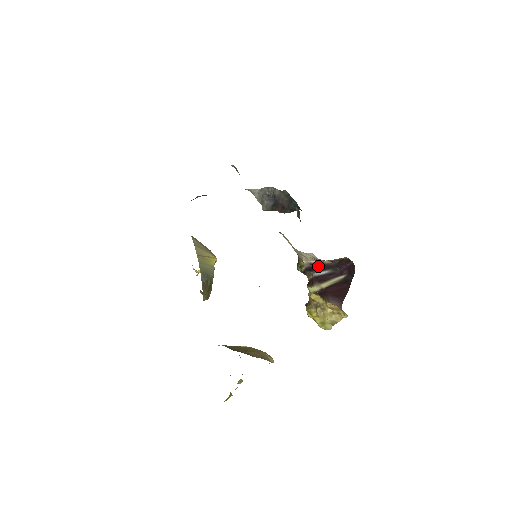
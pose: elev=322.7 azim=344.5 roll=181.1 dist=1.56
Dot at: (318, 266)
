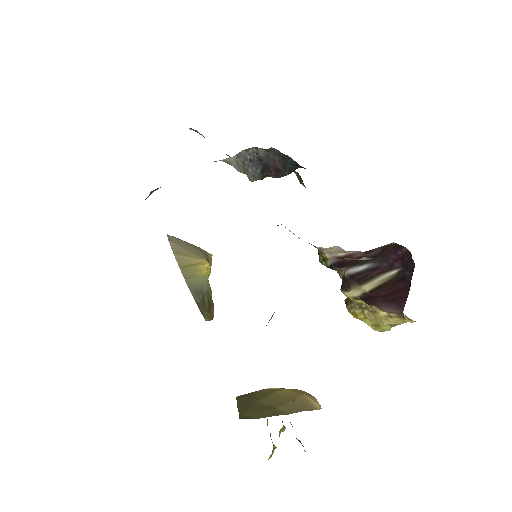
Dot at: occluded
